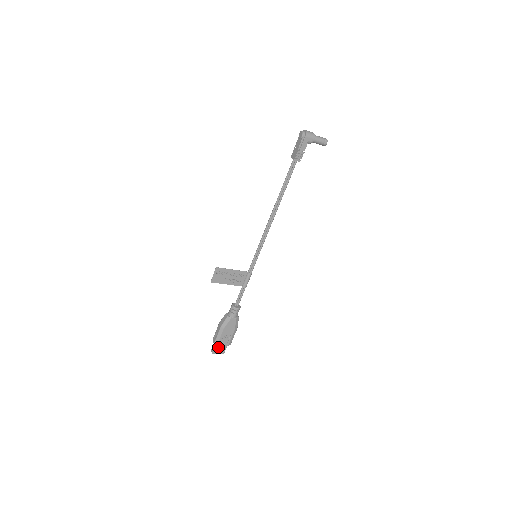
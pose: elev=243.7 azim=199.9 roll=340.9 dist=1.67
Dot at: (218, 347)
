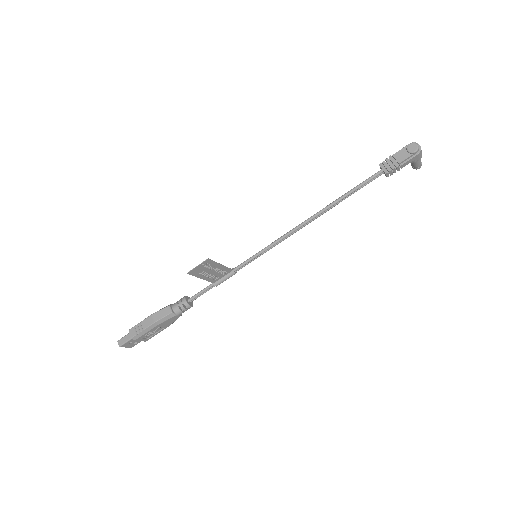
Dot at: (132, 341)
